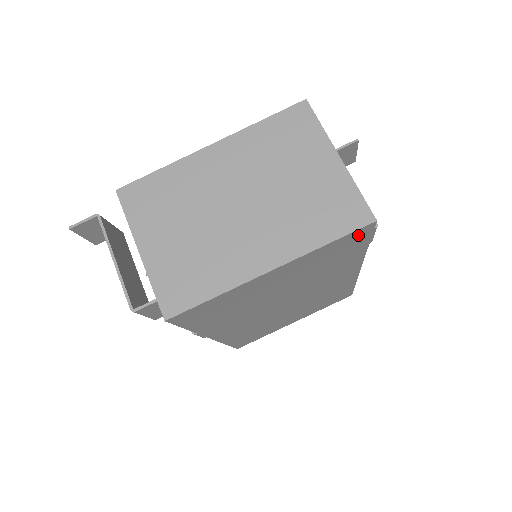
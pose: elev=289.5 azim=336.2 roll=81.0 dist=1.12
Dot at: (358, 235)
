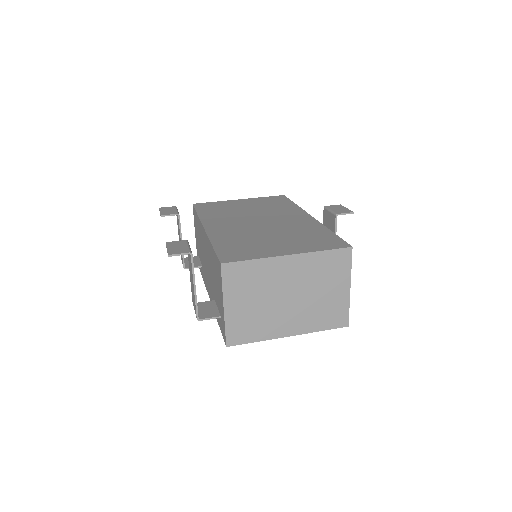
Dot at: occluded
